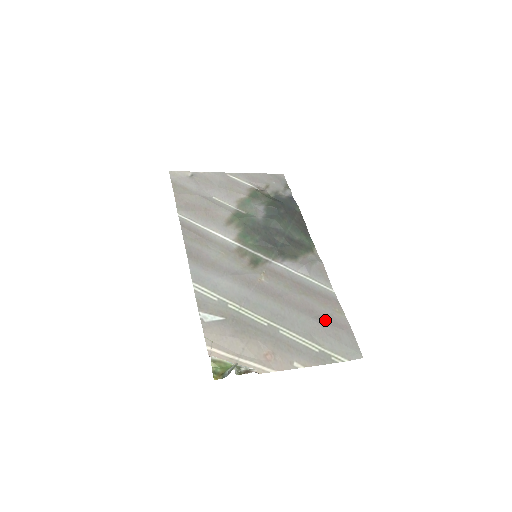
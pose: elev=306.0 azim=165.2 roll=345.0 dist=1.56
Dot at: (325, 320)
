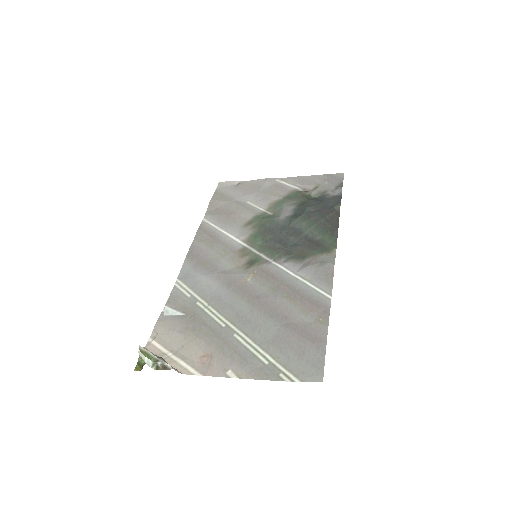
Dot at: (296, 329)
